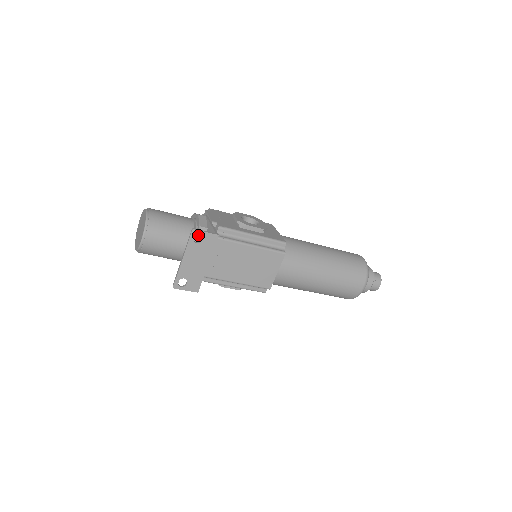
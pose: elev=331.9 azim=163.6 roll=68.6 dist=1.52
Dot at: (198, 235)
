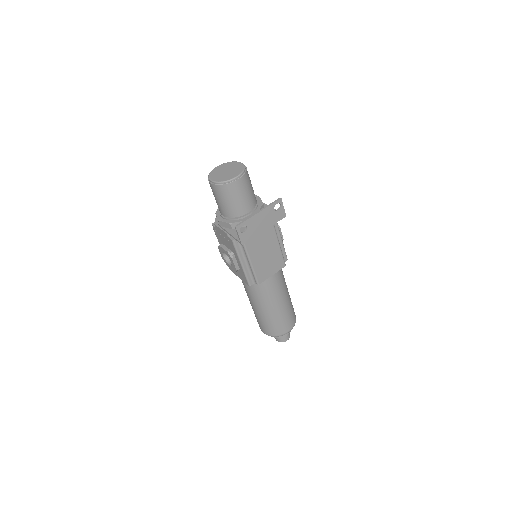
Dot at: (261, 207)
